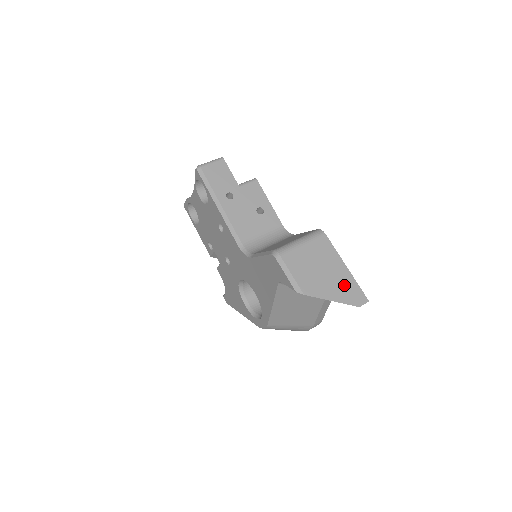
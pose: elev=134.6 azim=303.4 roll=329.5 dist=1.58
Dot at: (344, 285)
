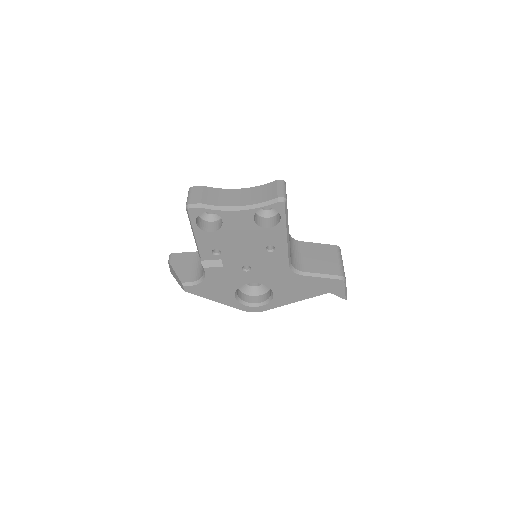
Dot at: occluded
